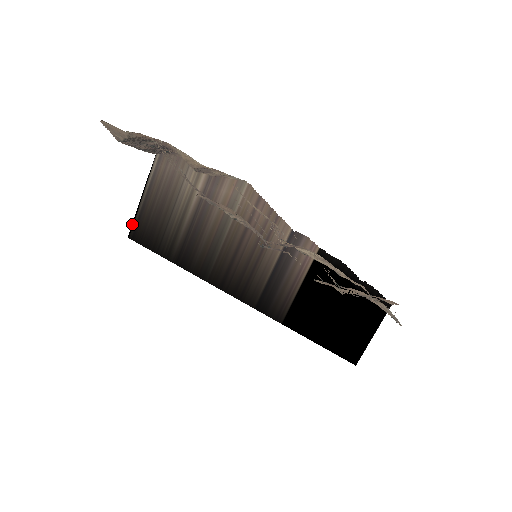
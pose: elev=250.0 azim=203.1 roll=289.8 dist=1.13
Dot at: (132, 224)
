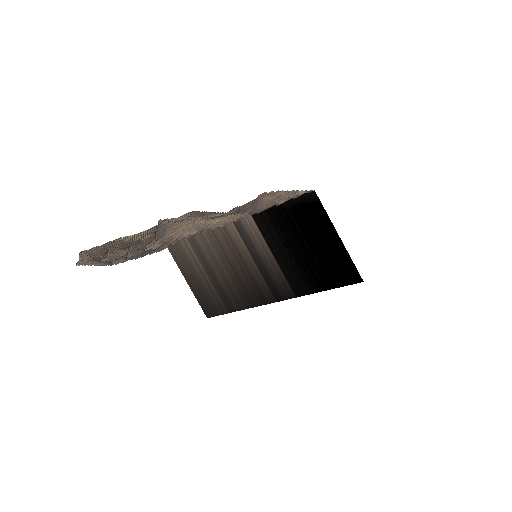
Dot at: (201, 307)
